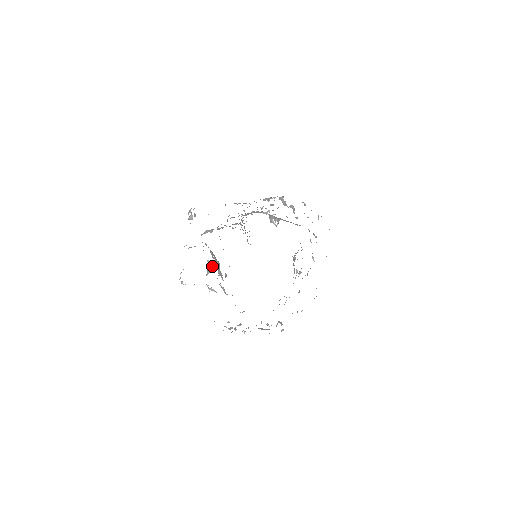
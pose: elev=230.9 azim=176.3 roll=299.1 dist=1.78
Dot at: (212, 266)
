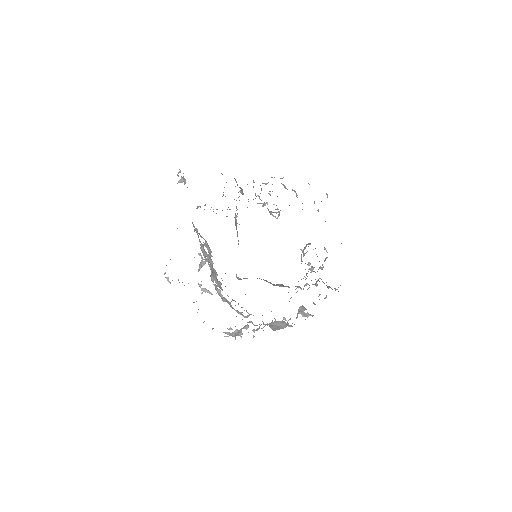
Dot at: (205, 260)
